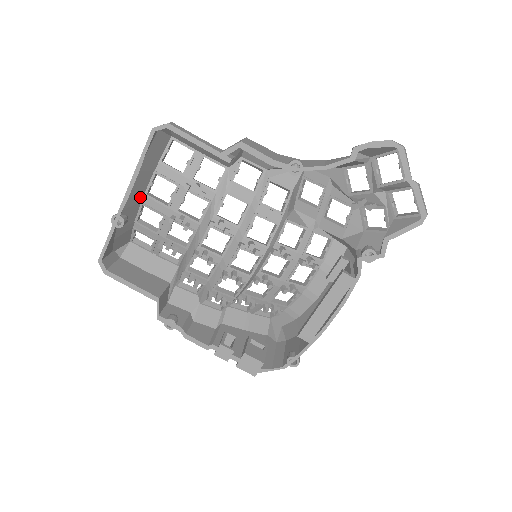
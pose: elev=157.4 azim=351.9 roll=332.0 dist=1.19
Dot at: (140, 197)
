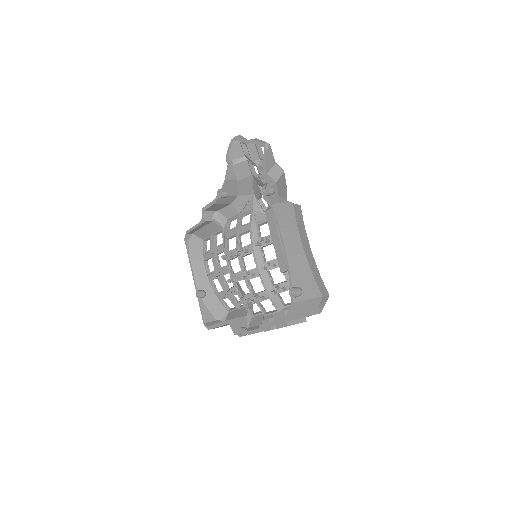
Dot at: (205, 278)
